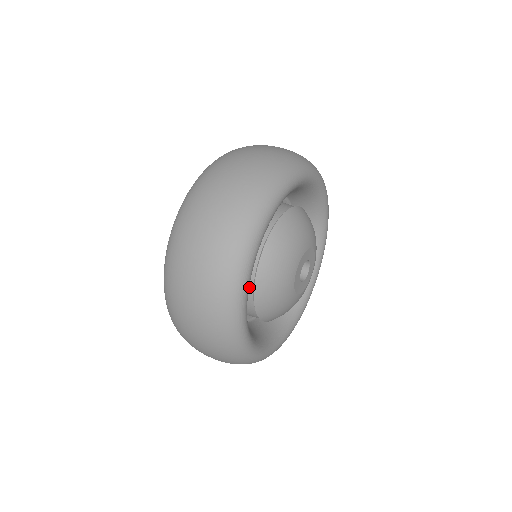
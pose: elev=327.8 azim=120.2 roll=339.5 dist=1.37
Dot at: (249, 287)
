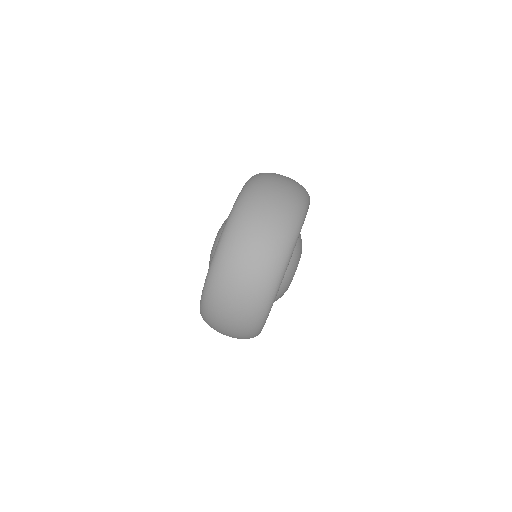
Dot at: occluded
